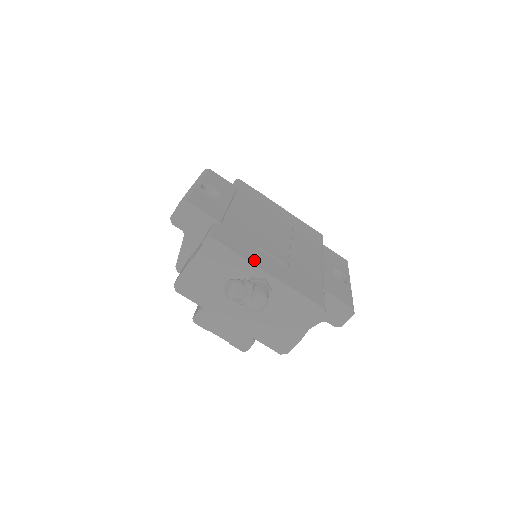
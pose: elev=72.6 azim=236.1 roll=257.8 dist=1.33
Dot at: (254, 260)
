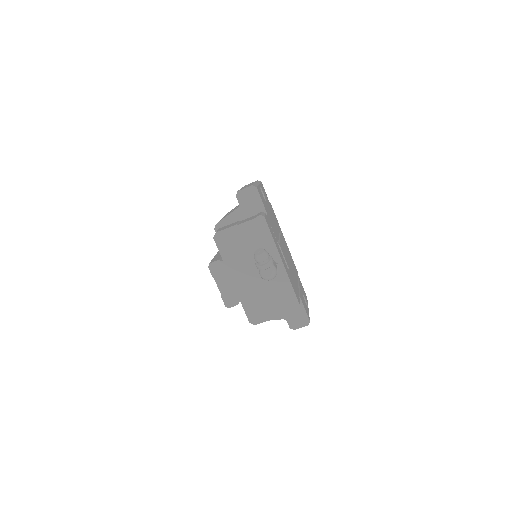
Dot at: occluded
